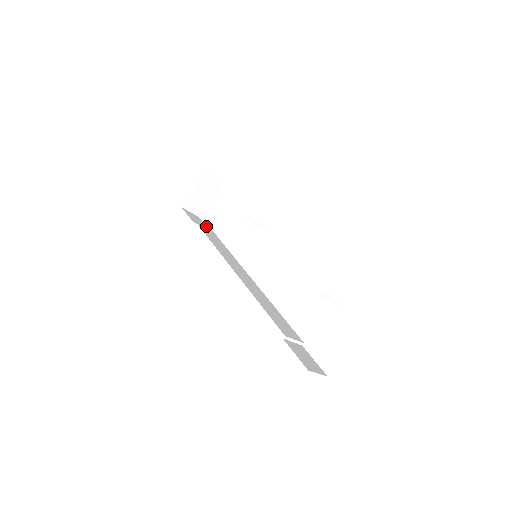
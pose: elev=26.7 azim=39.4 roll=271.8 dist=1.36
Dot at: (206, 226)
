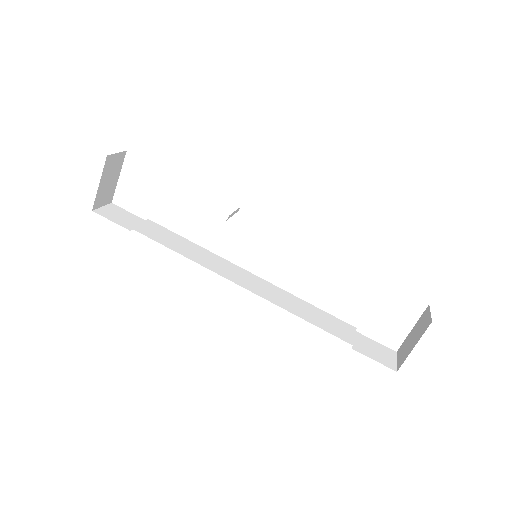
Dot at: (135, 215)
